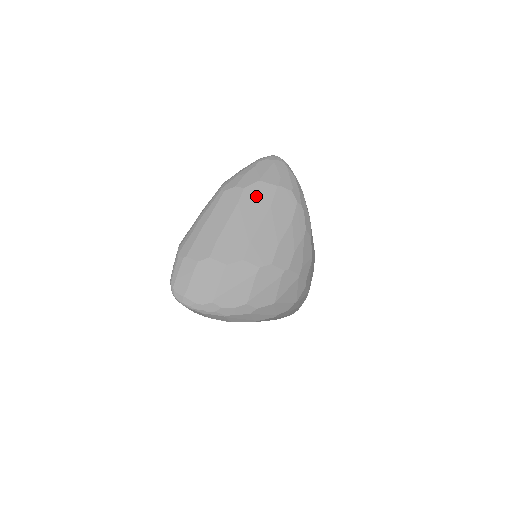
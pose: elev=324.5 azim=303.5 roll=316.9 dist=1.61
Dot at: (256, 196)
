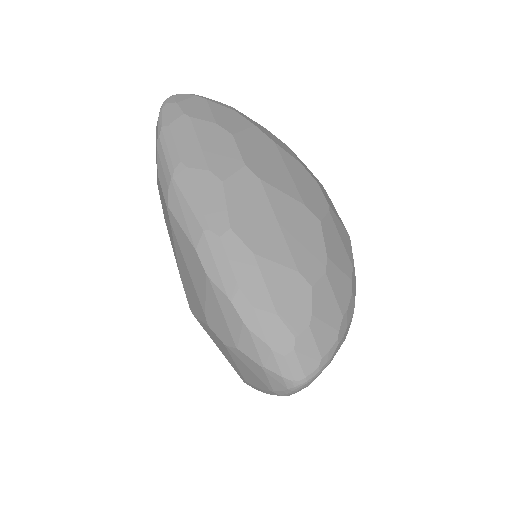
Dot at: occluded
